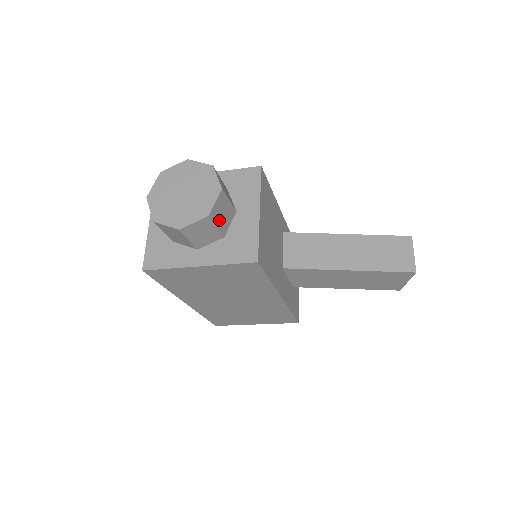
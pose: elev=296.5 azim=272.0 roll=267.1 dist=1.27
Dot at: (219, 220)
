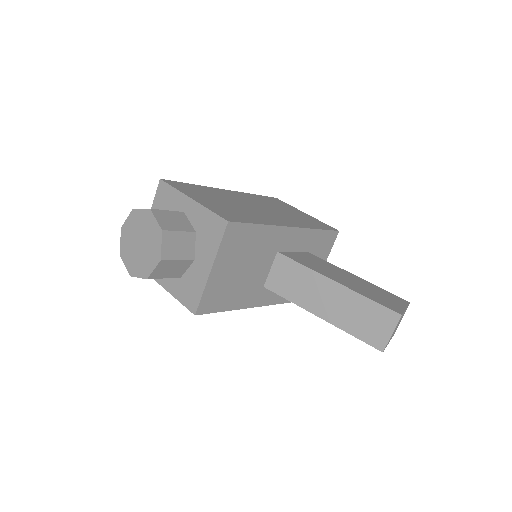
Dot at: (167, 274)
